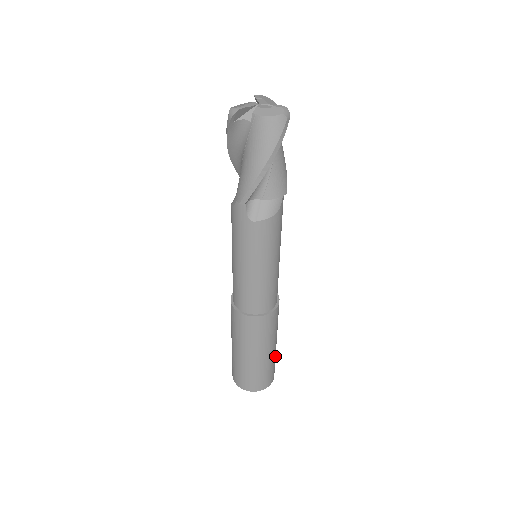
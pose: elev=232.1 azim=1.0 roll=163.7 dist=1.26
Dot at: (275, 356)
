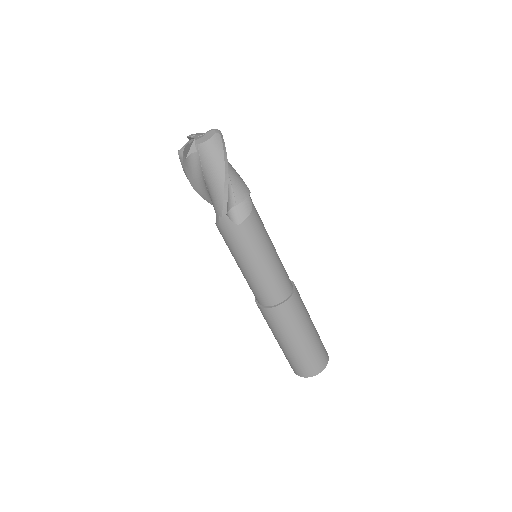
Dot at: (318, 334)
